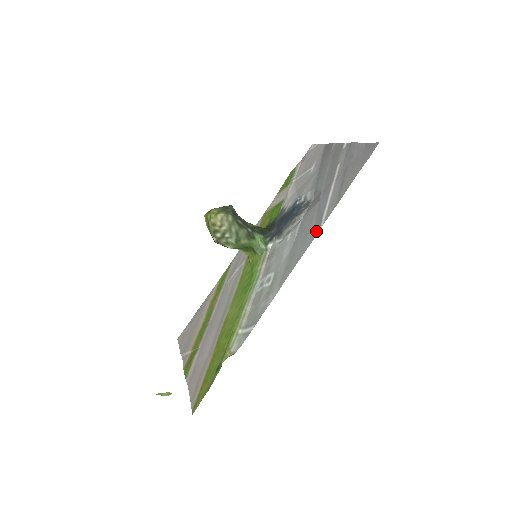
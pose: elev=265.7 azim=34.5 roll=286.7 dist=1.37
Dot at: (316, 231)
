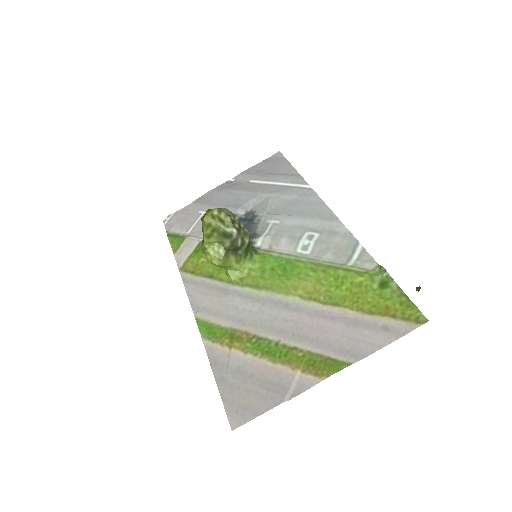
Dot at: (308, 191)
